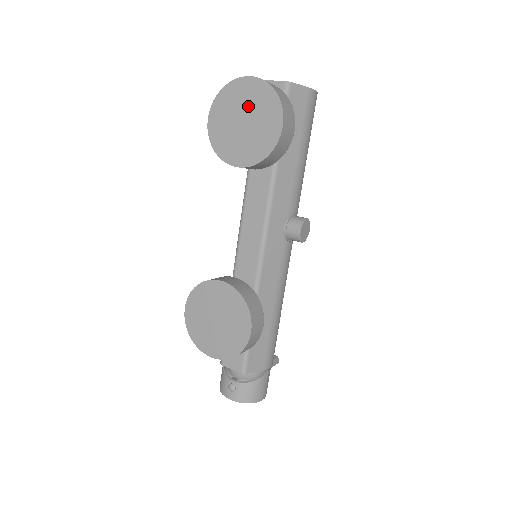
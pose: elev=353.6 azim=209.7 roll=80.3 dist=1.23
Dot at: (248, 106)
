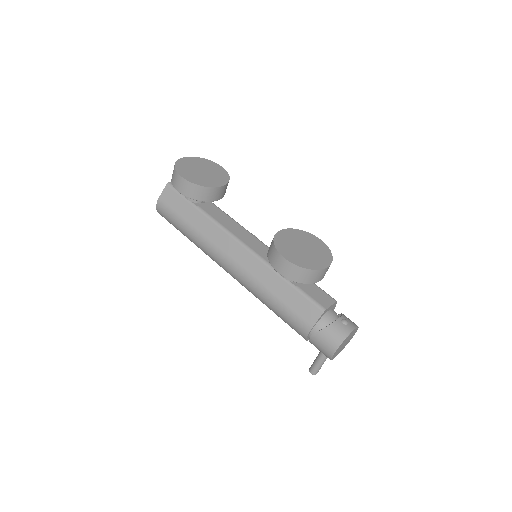
Dot at: (197, 166)
